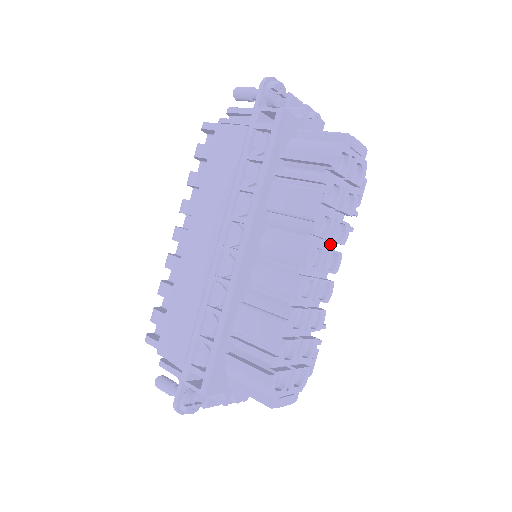
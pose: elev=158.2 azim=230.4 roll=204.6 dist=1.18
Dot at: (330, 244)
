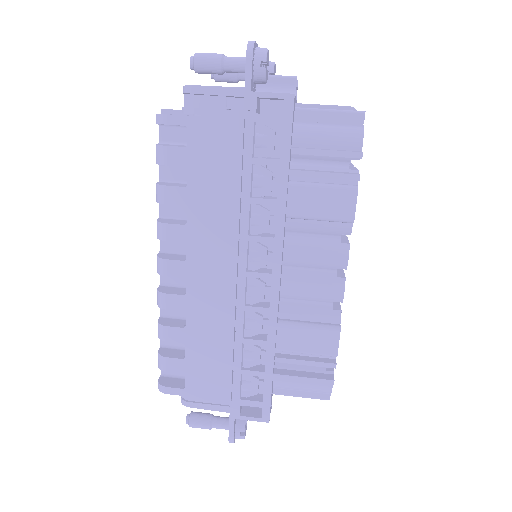
Dot at: occluded
